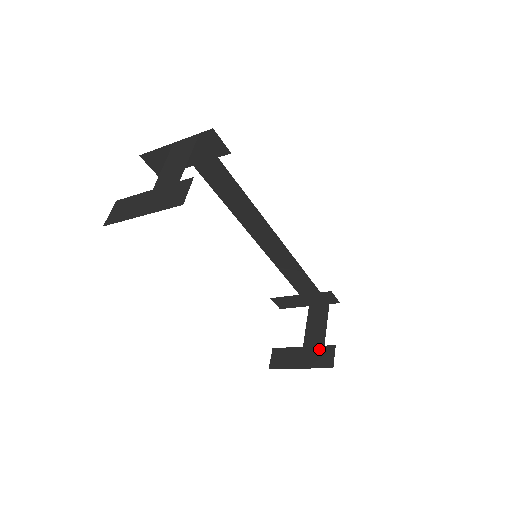
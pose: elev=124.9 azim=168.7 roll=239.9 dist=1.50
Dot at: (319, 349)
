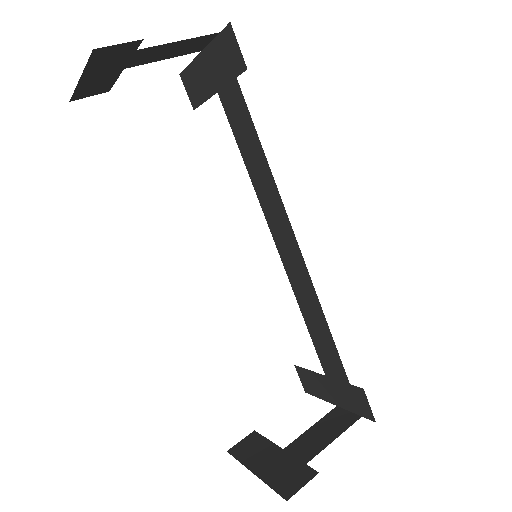
Dot at: (296, 464)
